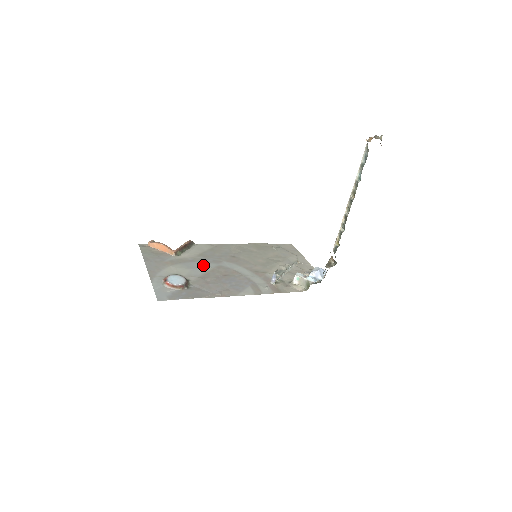
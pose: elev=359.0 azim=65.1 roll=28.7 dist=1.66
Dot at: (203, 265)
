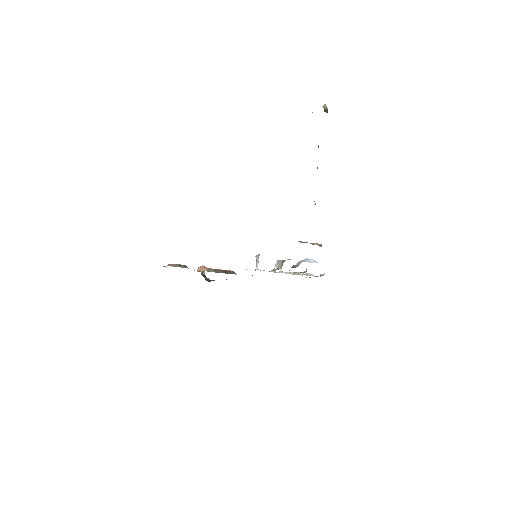
Dot at: occluded
